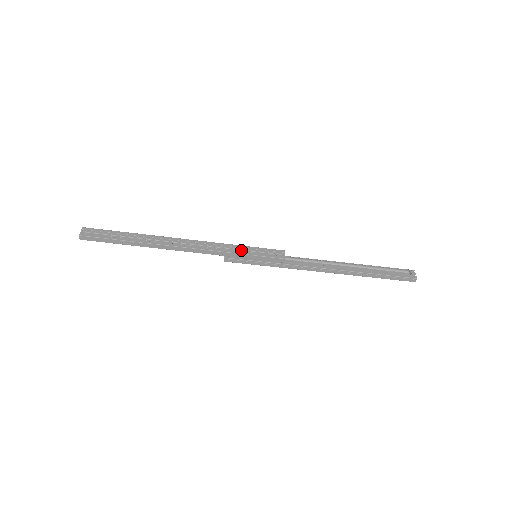
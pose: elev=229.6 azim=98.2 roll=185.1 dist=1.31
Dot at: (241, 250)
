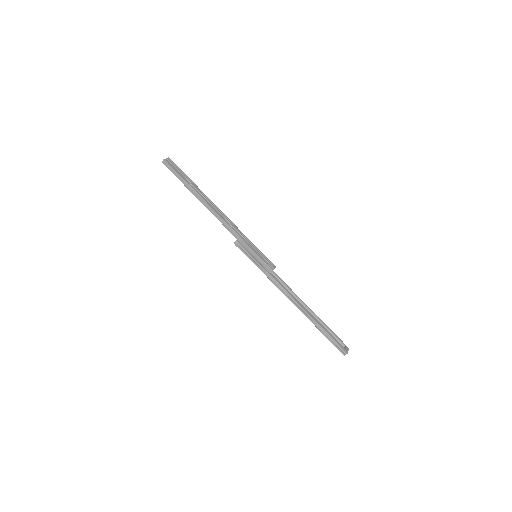
Dot at: (250, 244)
